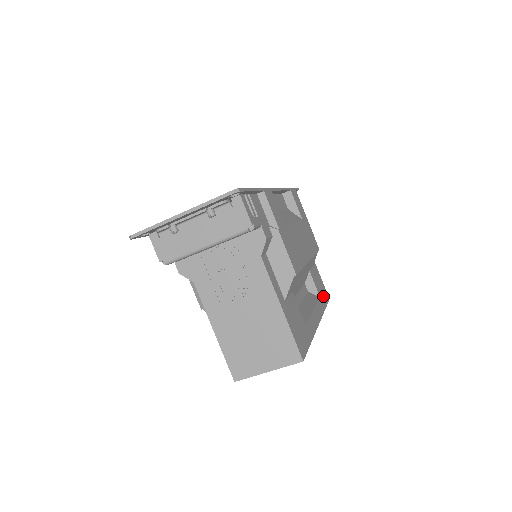
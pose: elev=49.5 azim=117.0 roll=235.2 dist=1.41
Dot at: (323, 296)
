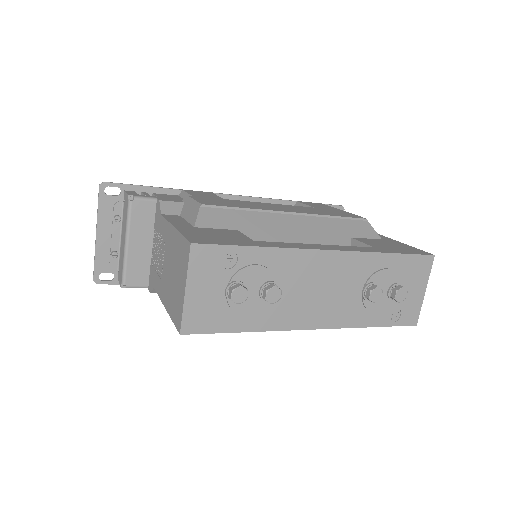
Dot at: (397, 250)
